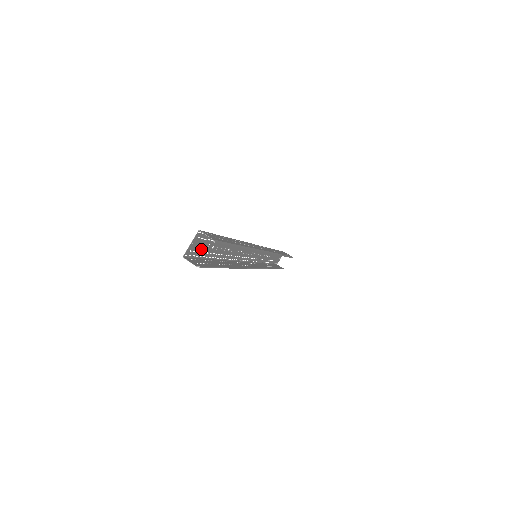
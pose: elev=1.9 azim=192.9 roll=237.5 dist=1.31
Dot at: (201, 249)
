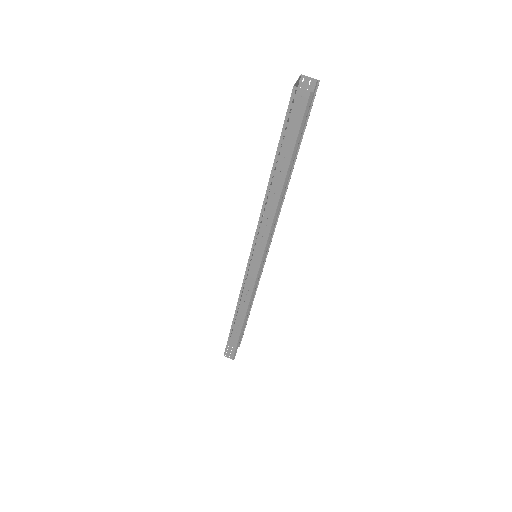
Dot at: occluded
